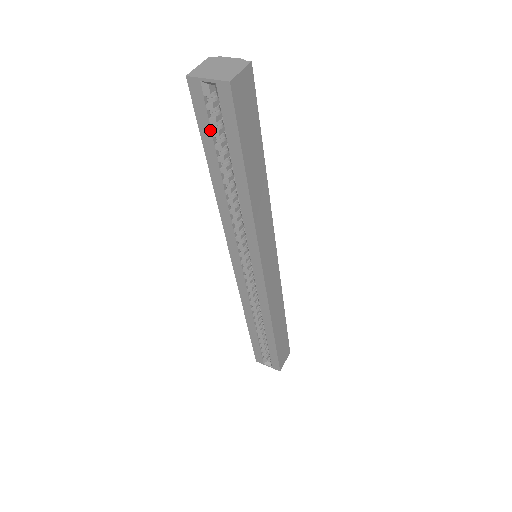
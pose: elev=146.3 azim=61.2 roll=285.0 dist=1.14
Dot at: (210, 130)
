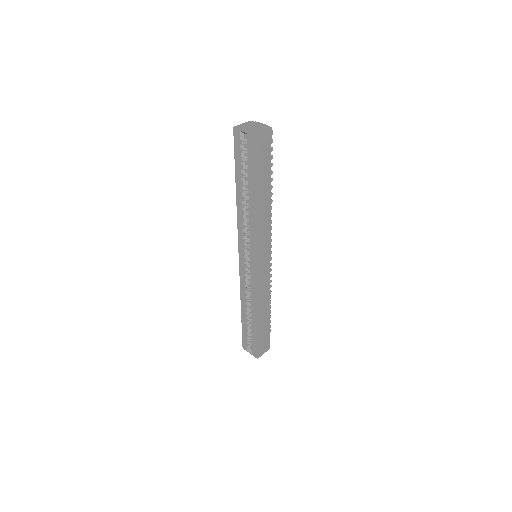
Dot at: (240, 160)
